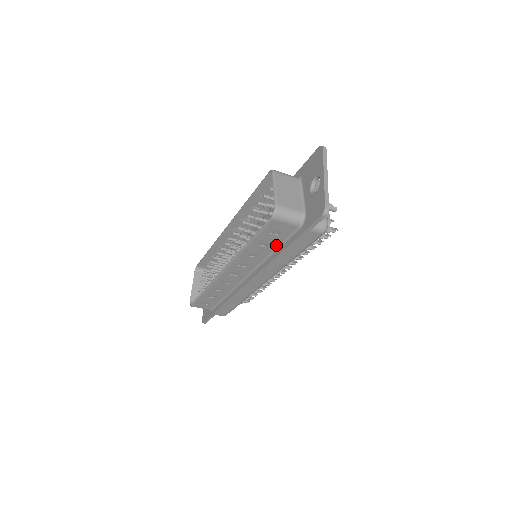
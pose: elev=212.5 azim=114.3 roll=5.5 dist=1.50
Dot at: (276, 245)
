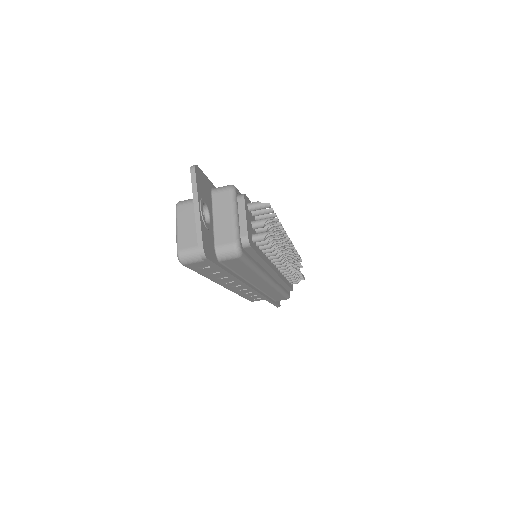
Dot at: occluded
